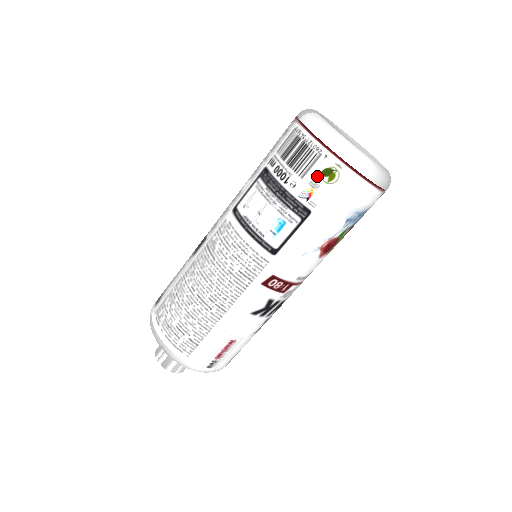
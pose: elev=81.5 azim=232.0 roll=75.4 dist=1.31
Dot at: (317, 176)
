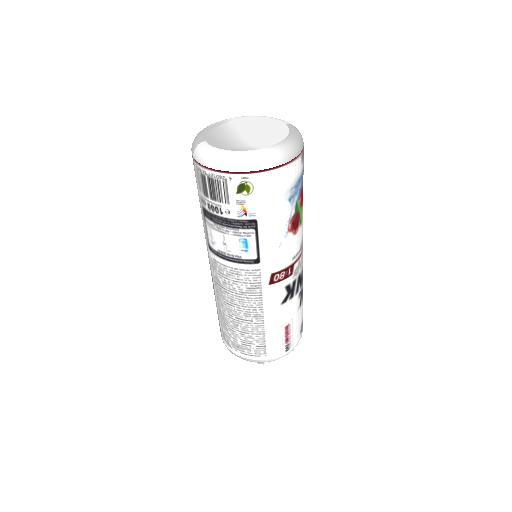
Dot at: (237, 195)
